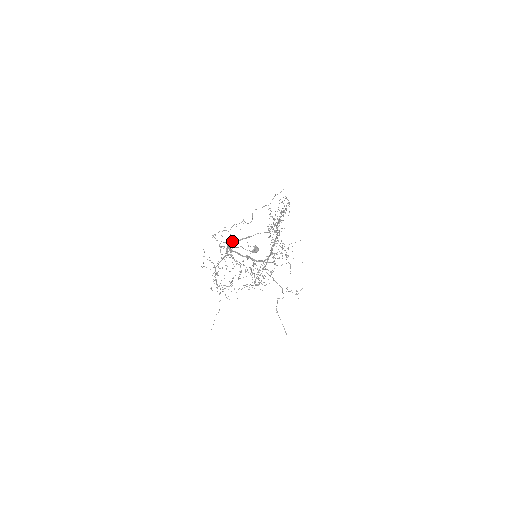
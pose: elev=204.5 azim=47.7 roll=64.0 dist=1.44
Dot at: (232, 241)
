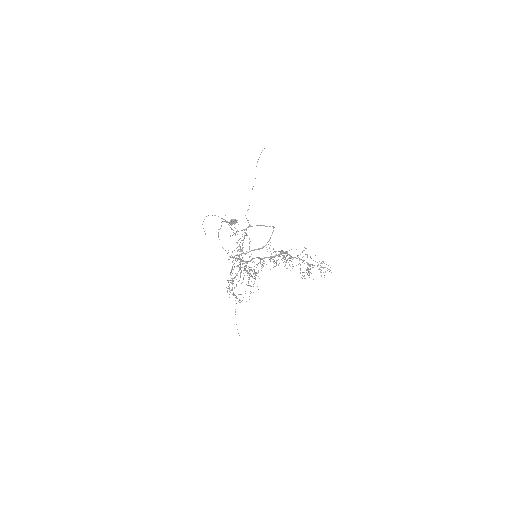
Dot at: (244, 253)
